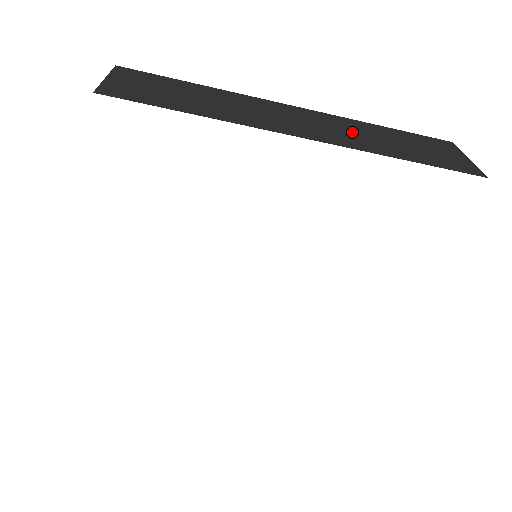
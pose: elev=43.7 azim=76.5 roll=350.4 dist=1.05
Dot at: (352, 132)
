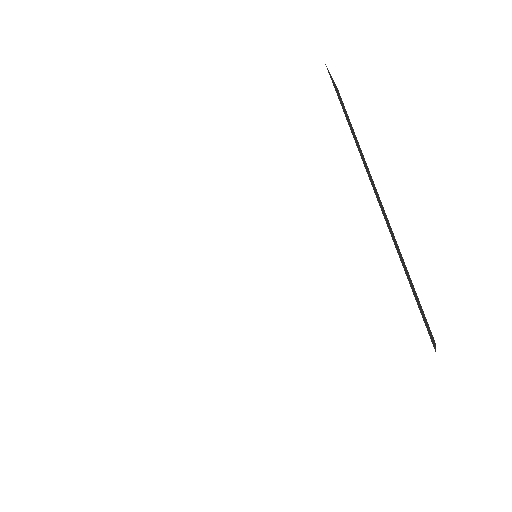
Dot at: occluded
